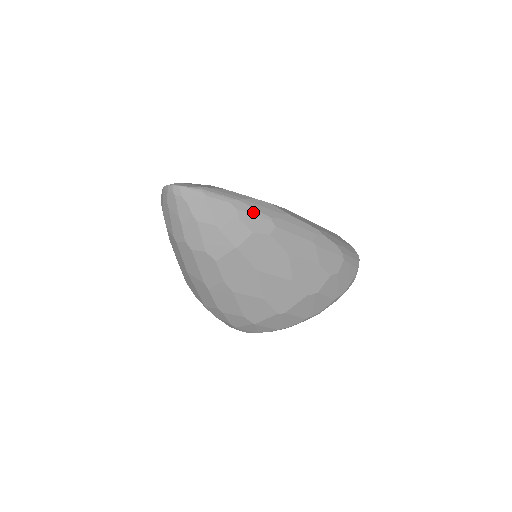
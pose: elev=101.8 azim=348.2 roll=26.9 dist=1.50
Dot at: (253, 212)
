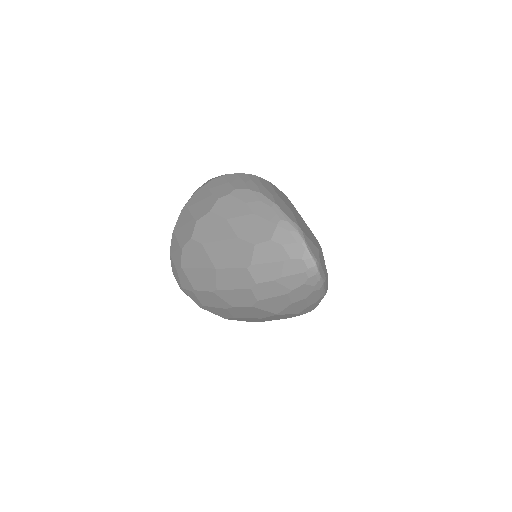
Dot at: (317, 304)
